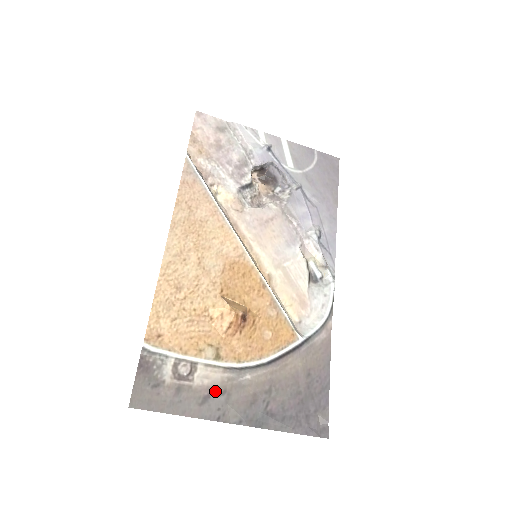
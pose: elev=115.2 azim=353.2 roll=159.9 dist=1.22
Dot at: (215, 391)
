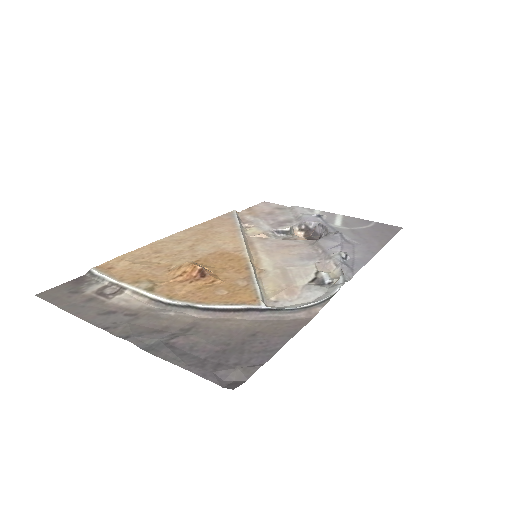
Dot at: (125, 311)
